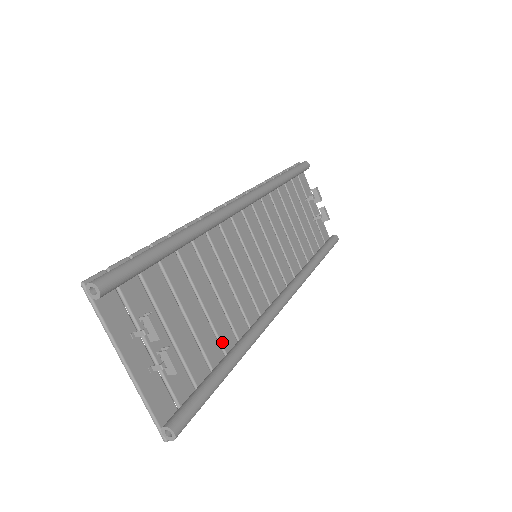
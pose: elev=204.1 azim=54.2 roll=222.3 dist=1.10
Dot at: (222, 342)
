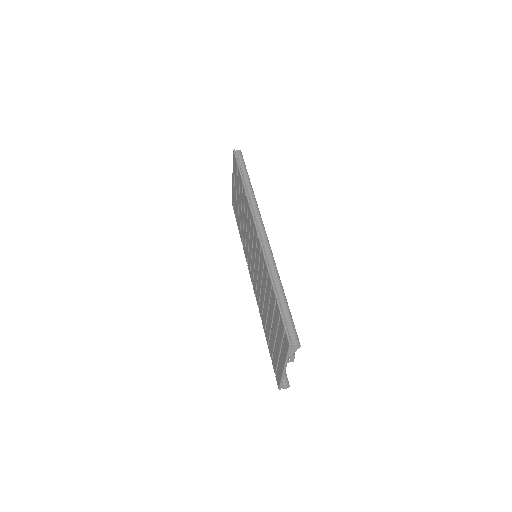
Dot at: occluded
